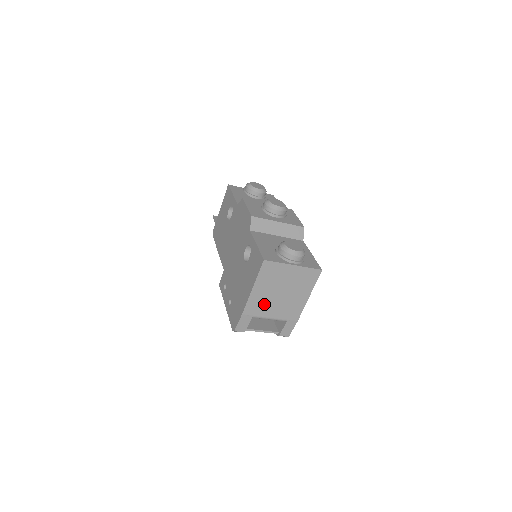
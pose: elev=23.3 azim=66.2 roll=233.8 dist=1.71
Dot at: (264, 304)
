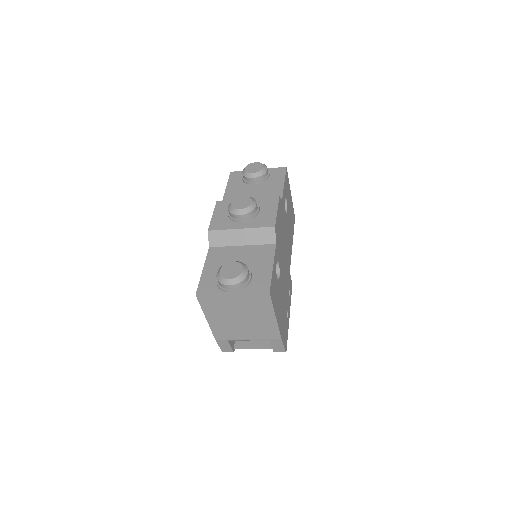
Dot at: (230, 329)
